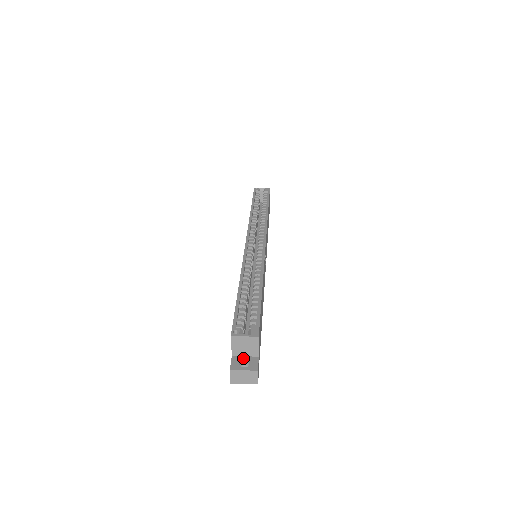
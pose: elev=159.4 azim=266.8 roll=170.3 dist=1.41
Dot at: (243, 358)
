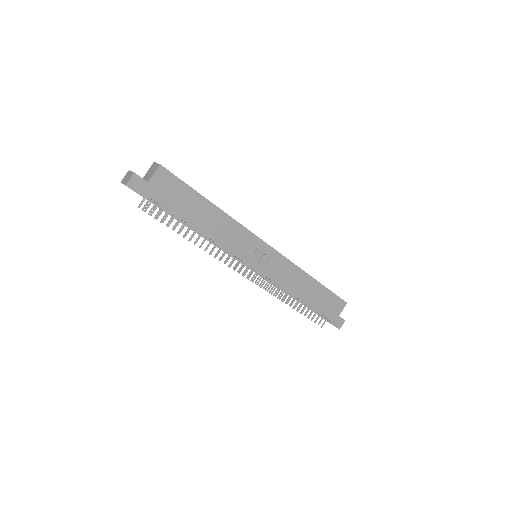
Dot at: occluded
